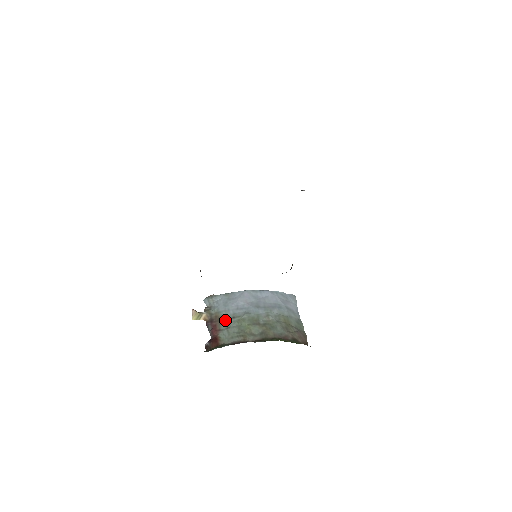
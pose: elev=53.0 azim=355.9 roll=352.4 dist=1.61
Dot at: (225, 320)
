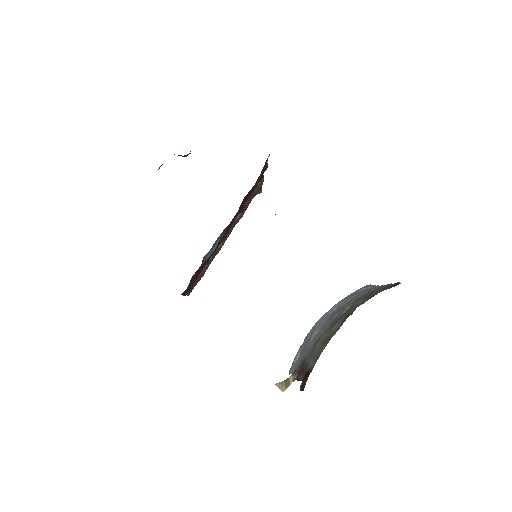
Dot at: (308, 356)
